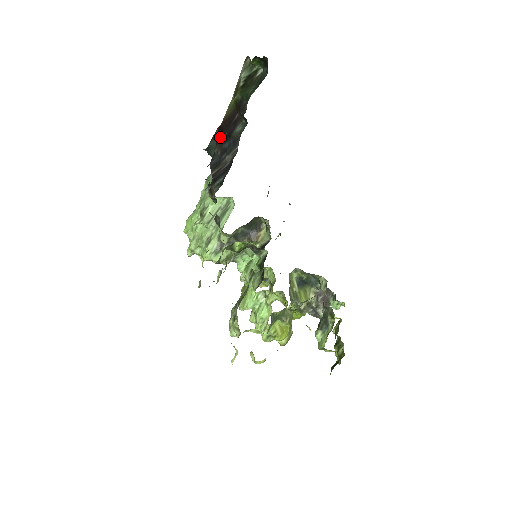
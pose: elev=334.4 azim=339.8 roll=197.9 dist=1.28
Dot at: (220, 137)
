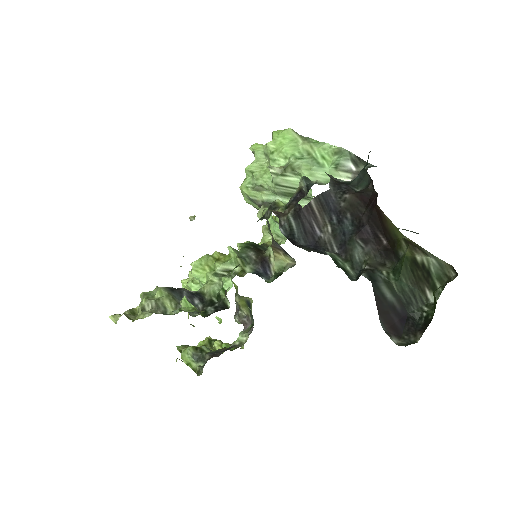
Dot at: (365, 201)
